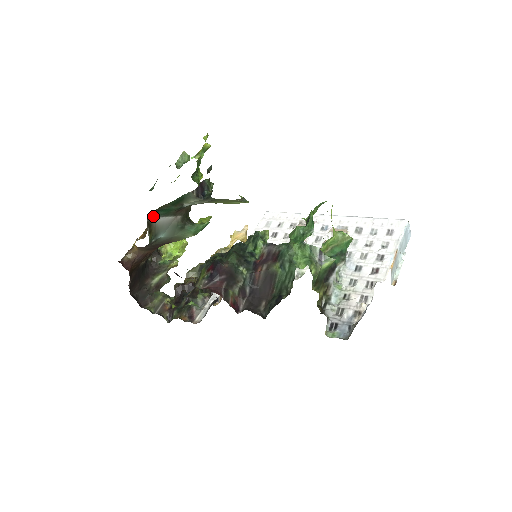
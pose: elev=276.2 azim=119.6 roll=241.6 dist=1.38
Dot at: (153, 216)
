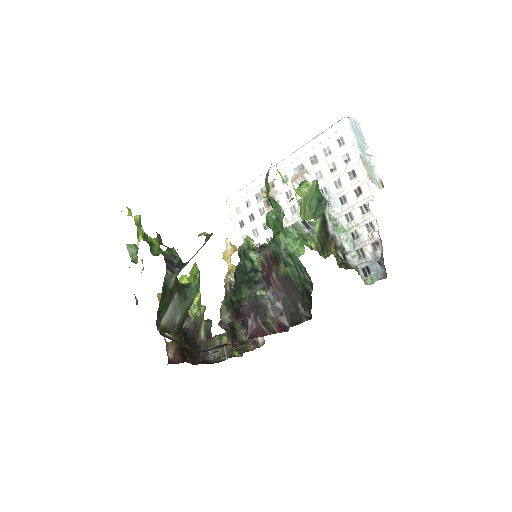
Dot at: (159, 323)
